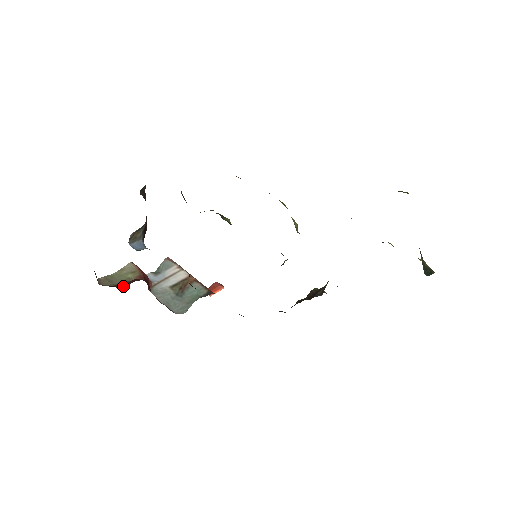
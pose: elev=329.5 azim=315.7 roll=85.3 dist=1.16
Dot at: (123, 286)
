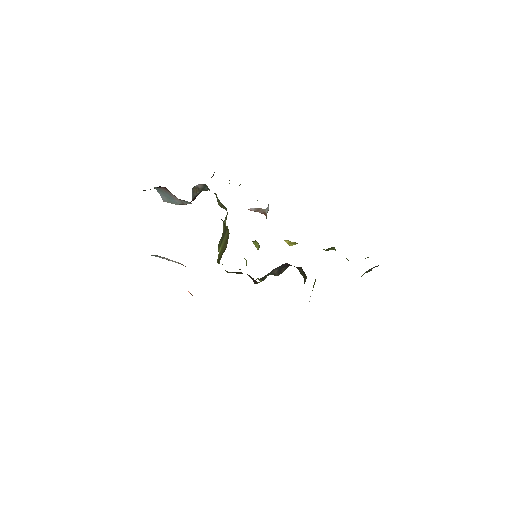
Dot at: occluded
